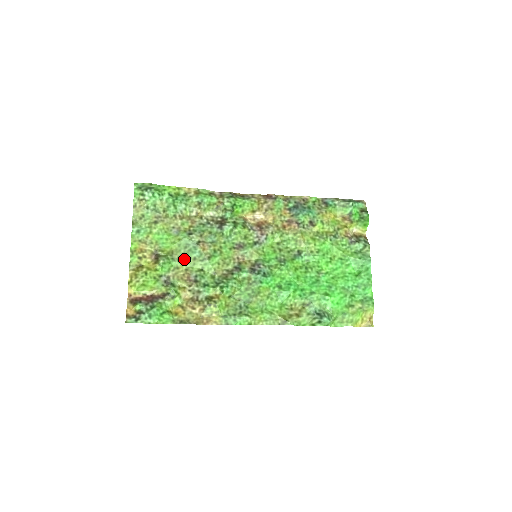
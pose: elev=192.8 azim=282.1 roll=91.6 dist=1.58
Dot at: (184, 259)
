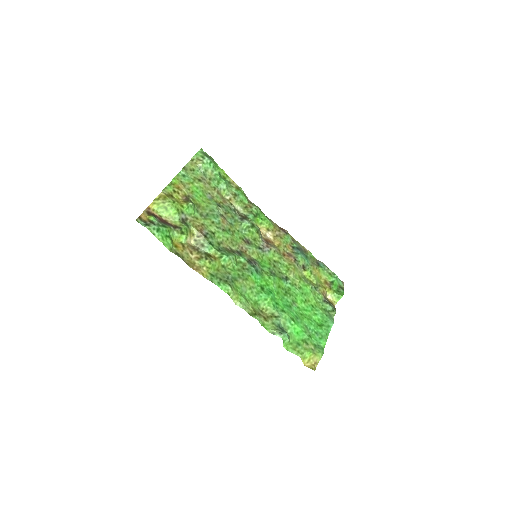
Dot at: (205, 217)
